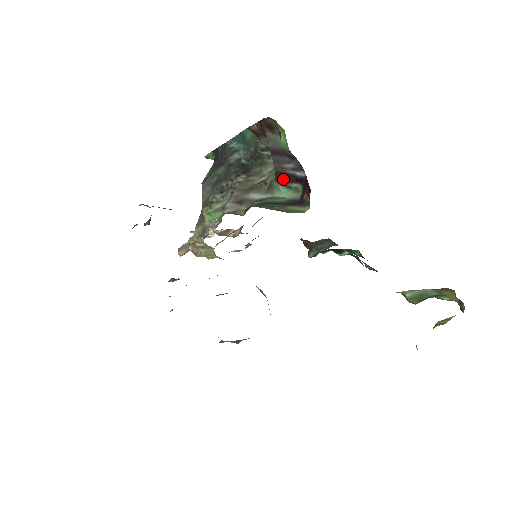
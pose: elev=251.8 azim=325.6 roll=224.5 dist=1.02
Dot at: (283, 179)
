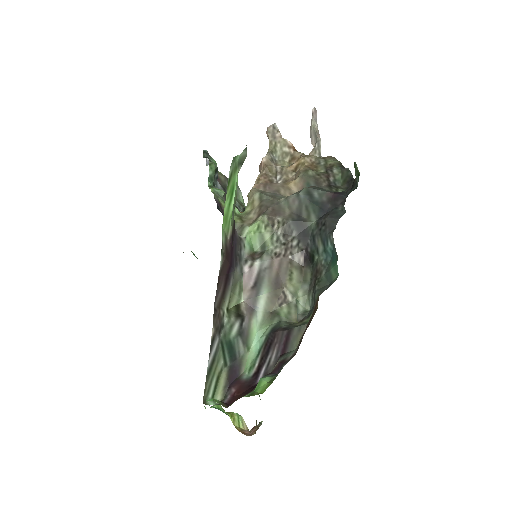
Dot at: (267, 344)
